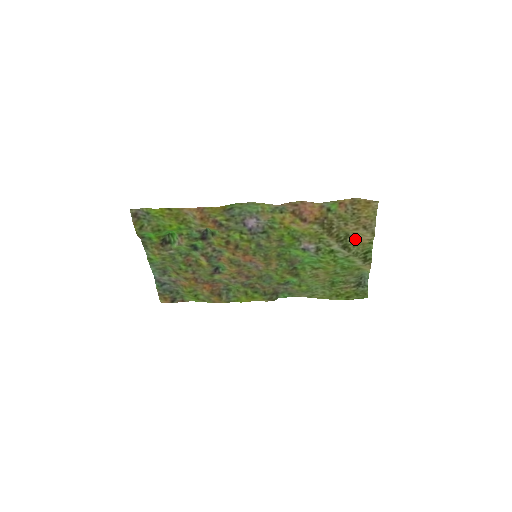
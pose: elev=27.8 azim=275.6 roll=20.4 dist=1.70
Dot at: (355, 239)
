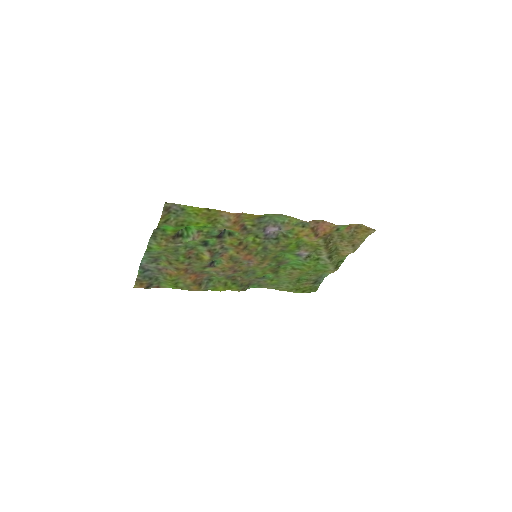
Dot at: (339, 252)
